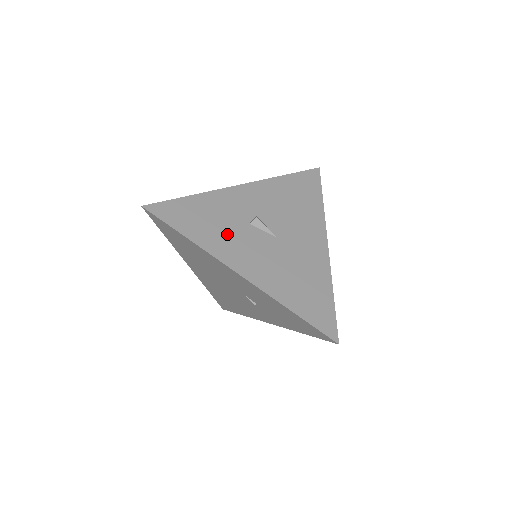
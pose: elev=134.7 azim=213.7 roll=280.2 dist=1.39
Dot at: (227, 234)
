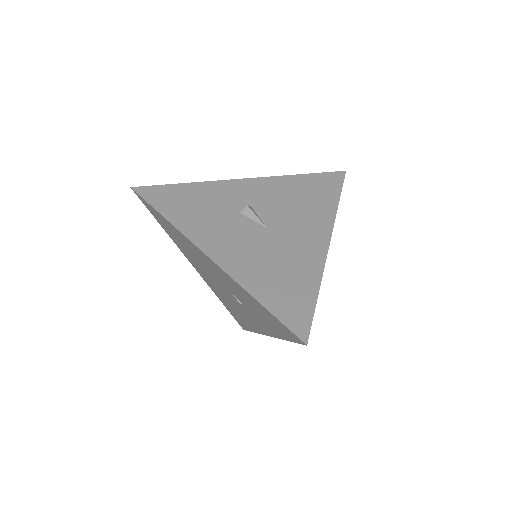
Dot at: (210, 219)
